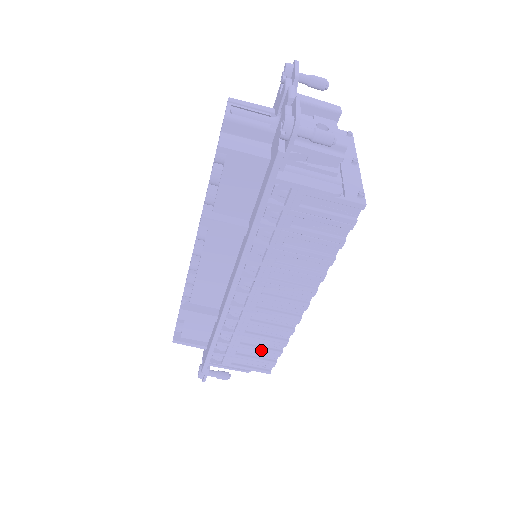
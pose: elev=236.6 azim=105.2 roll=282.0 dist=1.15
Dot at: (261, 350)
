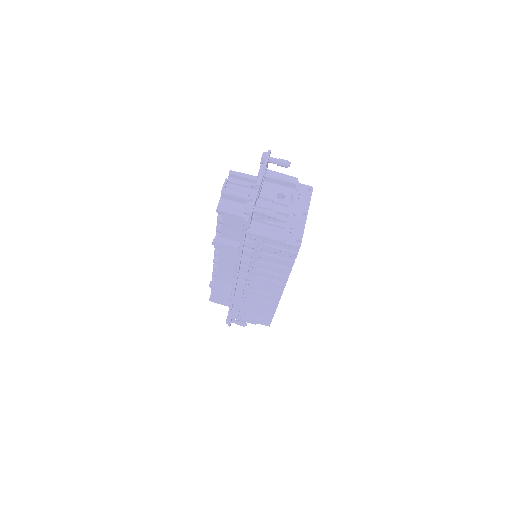
Dot at: (260, 313)
